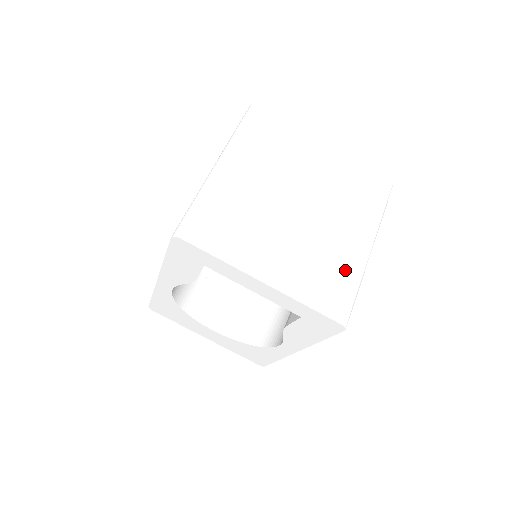
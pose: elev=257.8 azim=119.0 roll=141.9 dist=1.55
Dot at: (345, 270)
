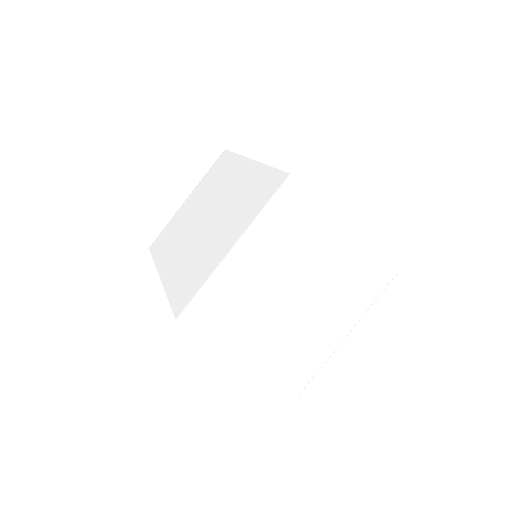
Dot at: (318, 353)
